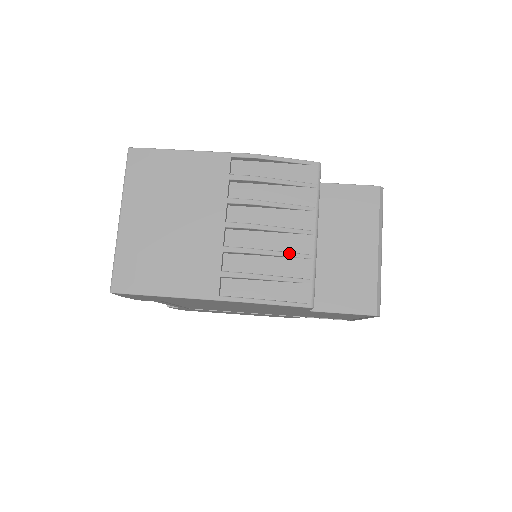
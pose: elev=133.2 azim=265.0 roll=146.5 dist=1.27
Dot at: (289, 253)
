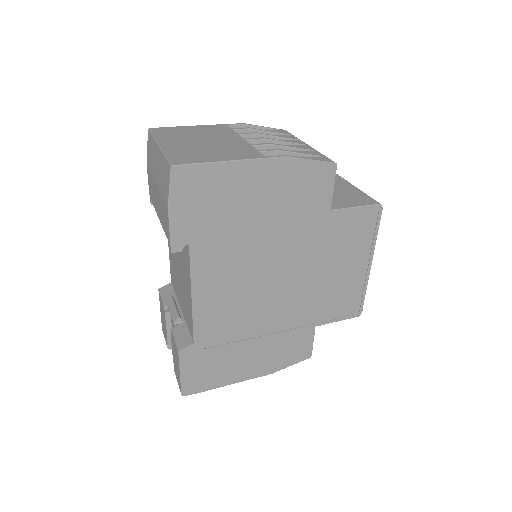
Dot at: (298, 147)
